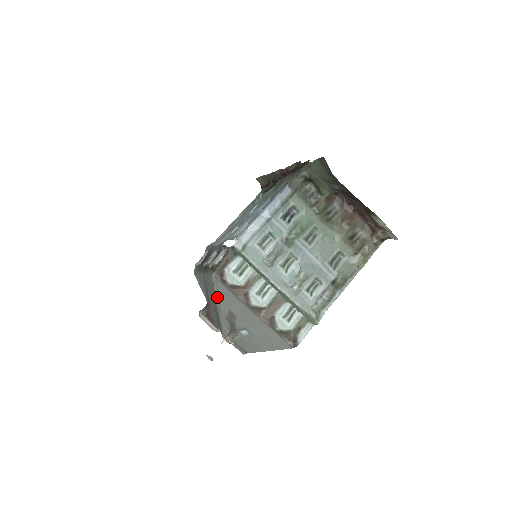
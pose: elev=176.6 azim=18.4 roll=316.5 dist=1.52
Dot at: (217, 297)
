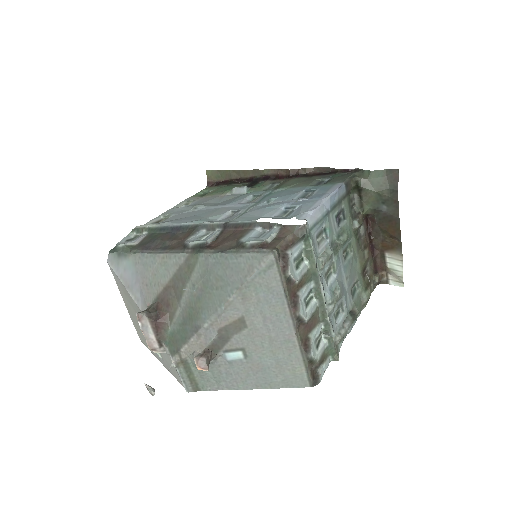
Dot at: (240, 291)
